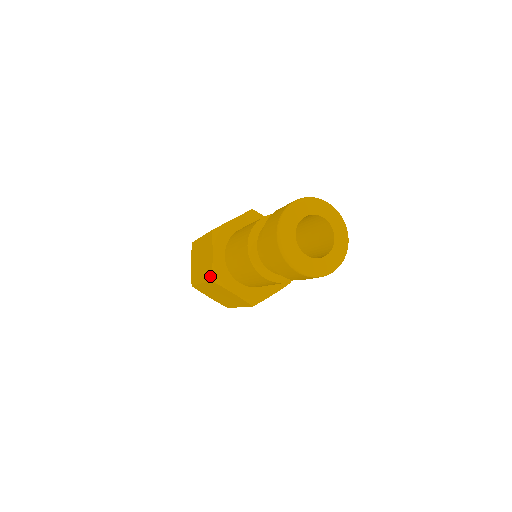
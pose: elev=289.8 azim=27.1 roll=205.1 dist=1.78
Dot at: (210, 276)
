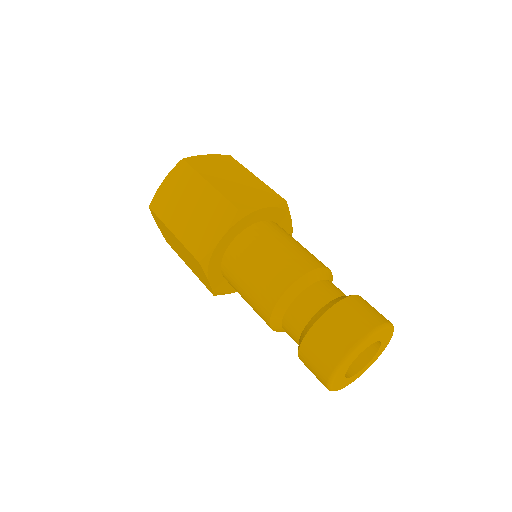
Dot at: (200, 254)
